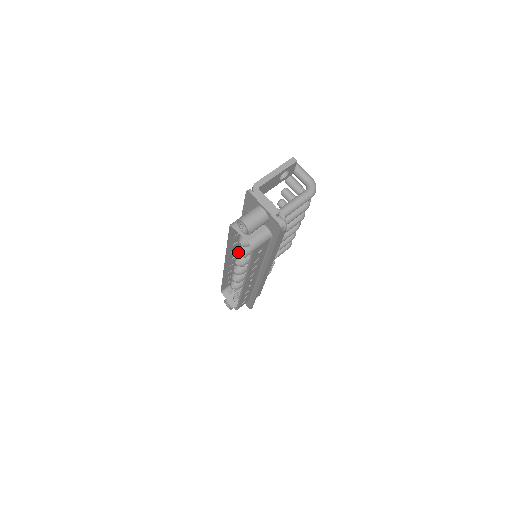
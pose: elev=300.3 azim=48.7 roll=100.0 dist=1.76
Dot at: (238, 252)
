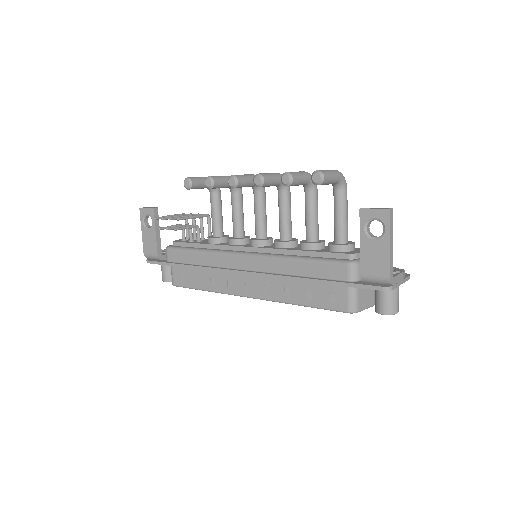
Dot at: occluded
